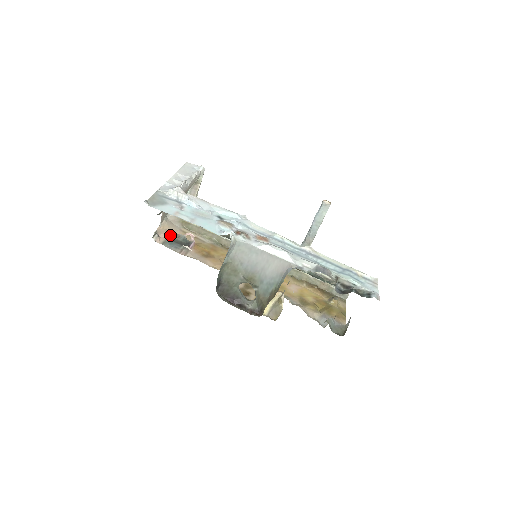
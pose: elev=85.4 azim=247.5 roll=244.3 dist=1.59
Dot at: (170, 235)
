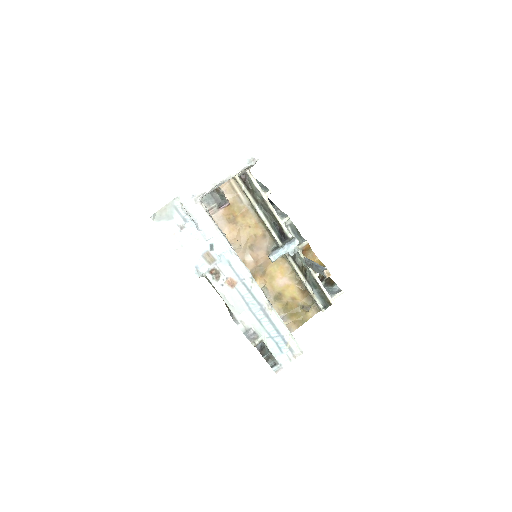
Dot at: occluded
